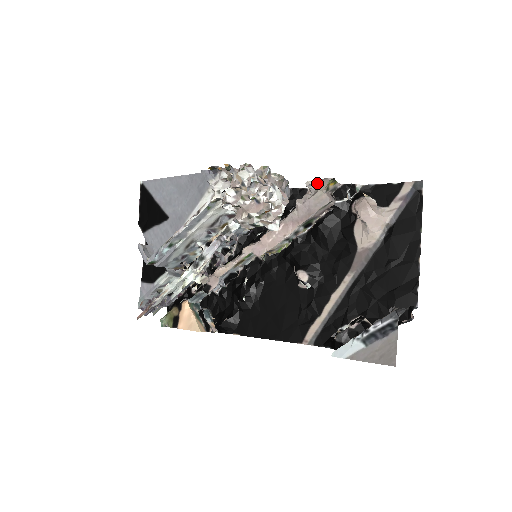
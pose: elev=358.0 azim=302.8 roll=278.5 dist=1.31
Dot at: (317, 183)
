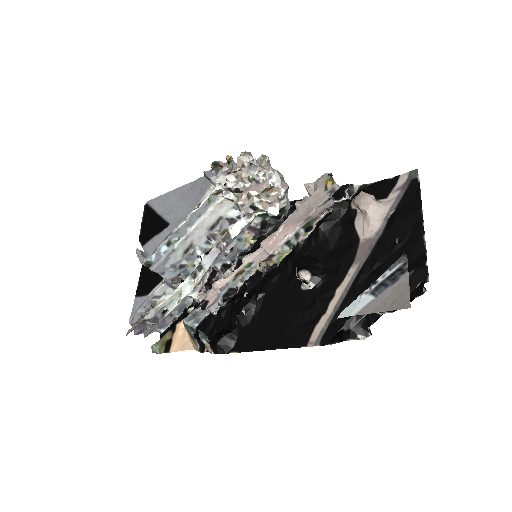
Dot at: (315, 183)
